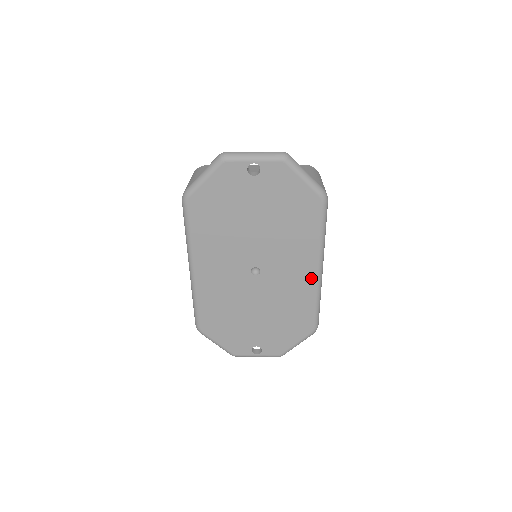
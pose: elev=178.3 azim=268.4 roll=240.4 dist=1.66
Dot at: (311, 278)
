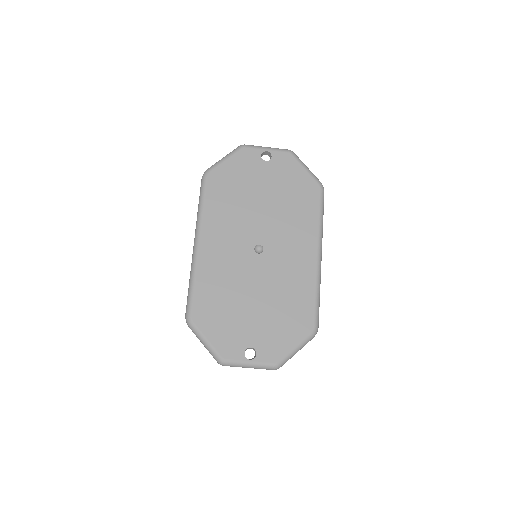
Dot at: (311, 262)
